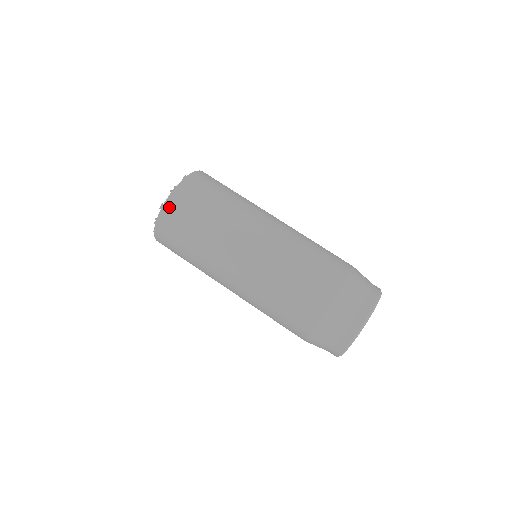
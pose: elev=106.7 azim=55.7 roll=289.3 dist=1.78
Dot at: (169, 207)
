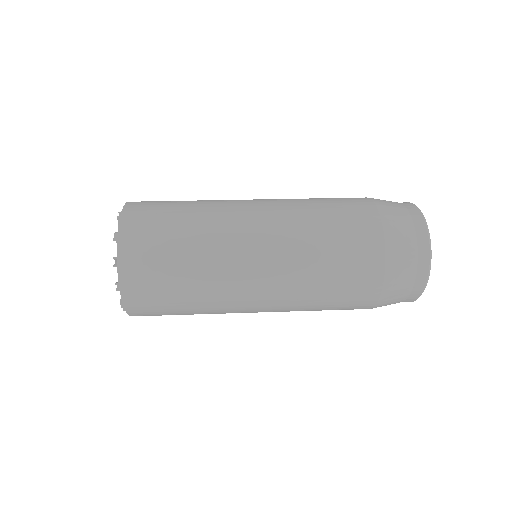
Dot at: (127, 228)
